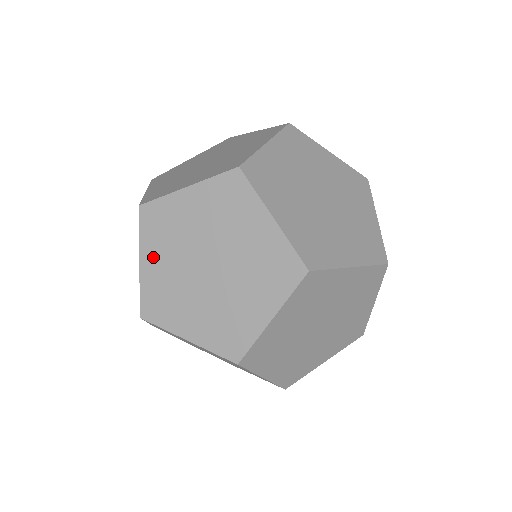
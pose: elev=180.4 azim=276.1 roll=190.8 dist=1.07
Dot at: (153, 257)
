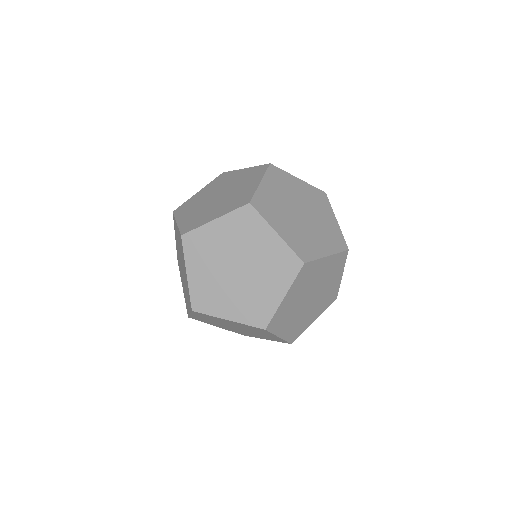
Dot at: (196, 269)
